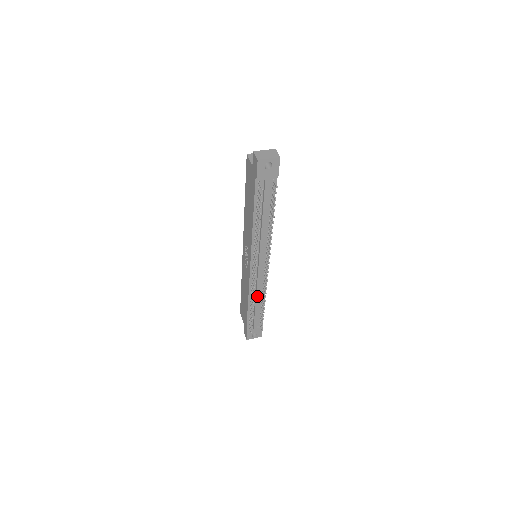
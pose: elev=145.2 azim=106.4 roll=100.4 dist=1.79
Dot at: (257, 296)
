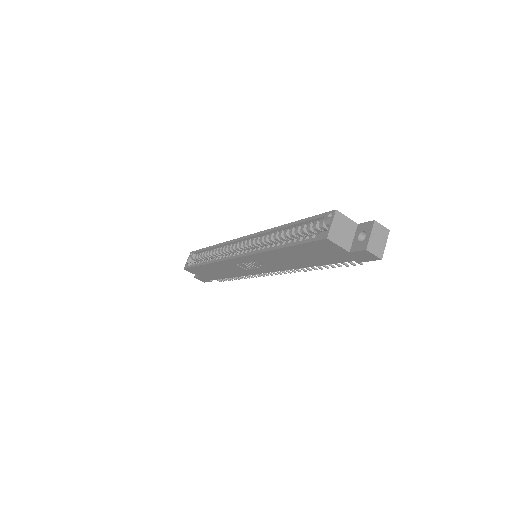
Dot at: occluded
